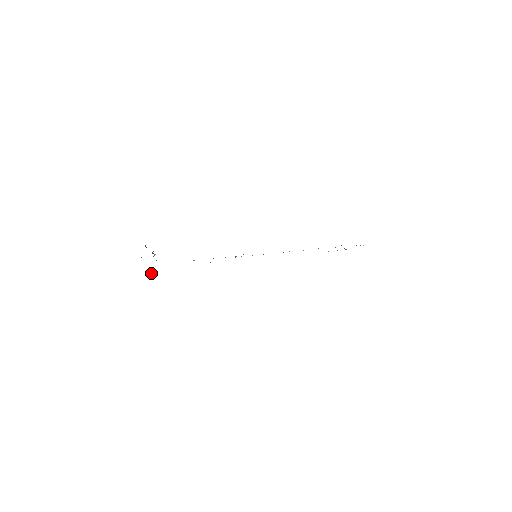
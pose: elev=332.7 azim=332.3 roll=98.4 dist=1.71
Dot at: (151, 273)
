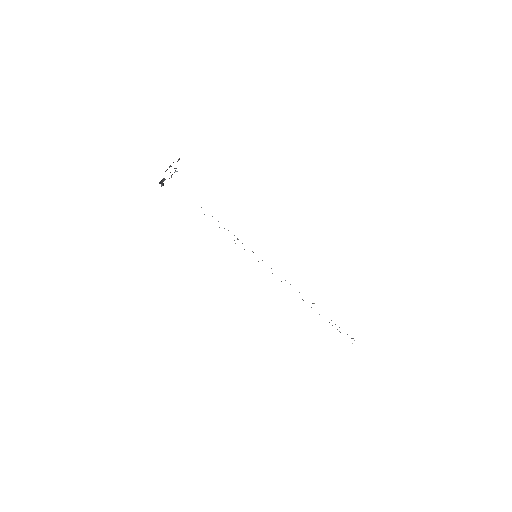
Dot at: (161, 182)
